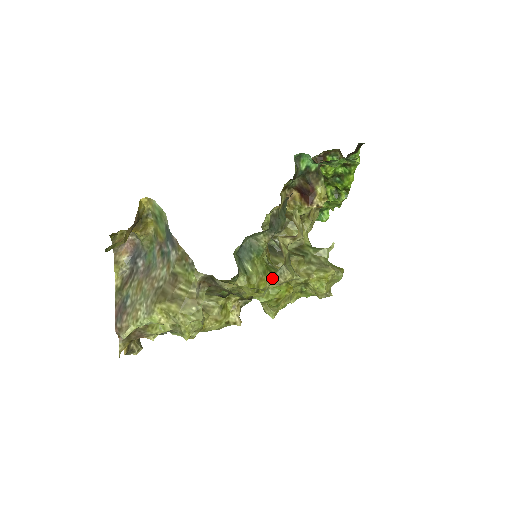
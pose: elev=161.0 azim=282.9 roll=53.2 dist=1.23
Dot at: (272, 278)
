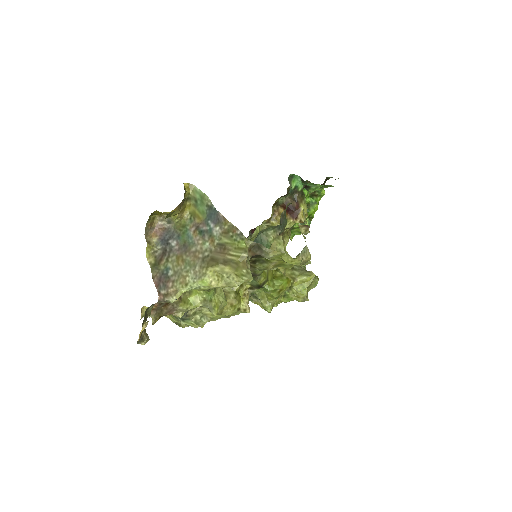
Dot at: (299, 255)
